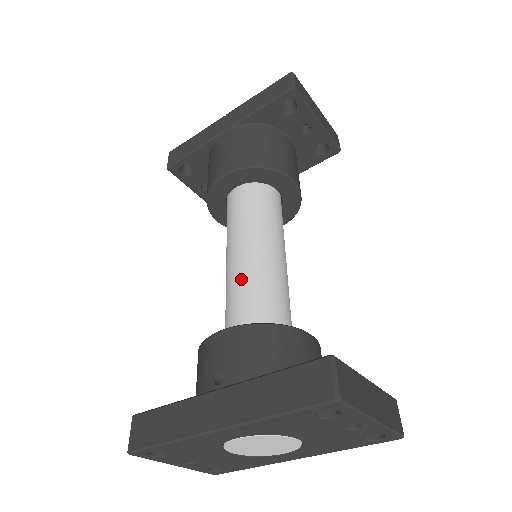
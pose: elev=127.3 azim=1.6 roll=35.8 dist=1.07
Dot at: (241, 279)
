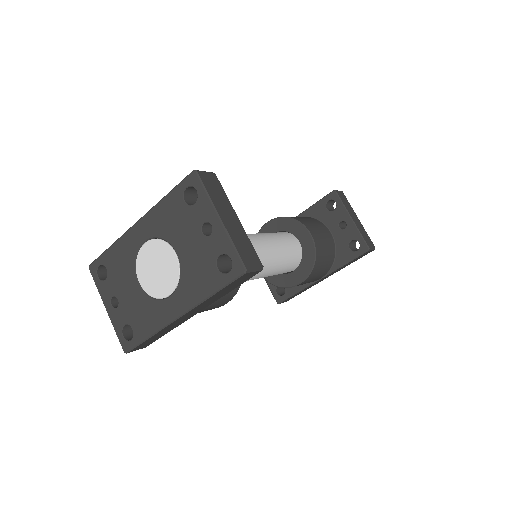
Dot at: occluded
